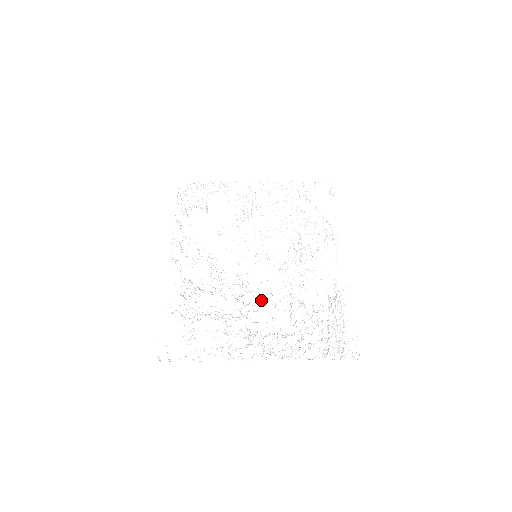
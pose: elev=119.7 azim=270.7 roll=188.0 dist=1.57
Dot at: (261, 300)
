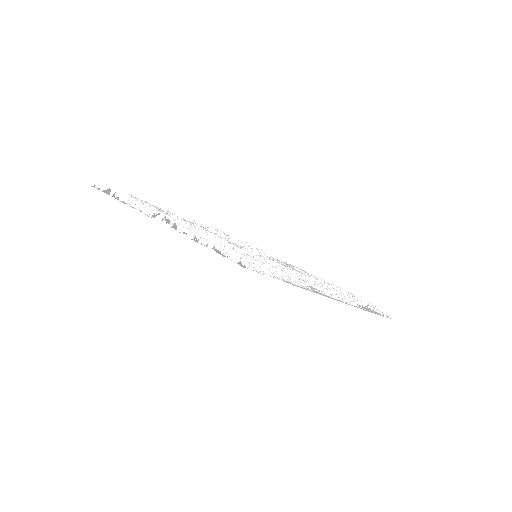
Dot at: occluded
